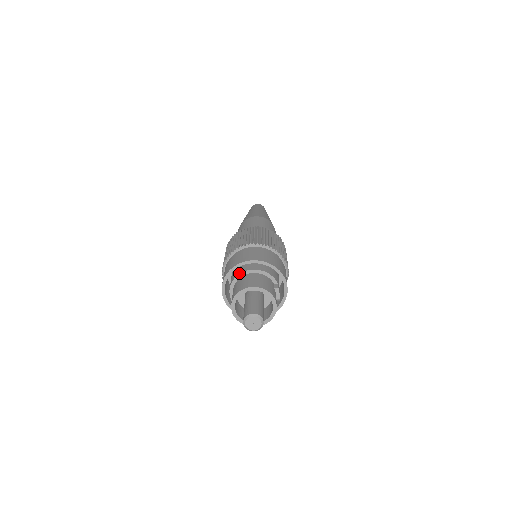
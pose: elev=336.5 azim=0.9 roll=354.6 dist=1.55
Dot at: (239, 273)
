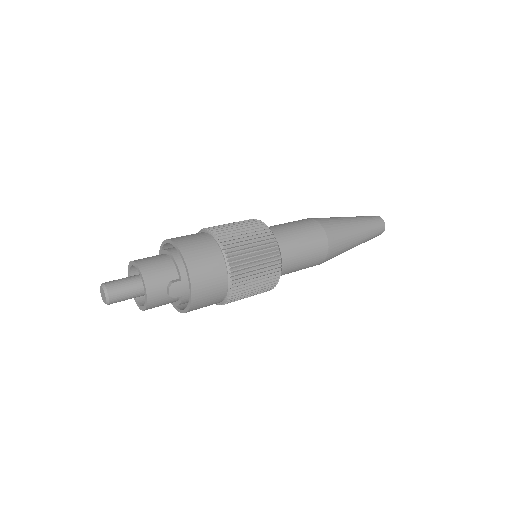
Dot at: occluded
